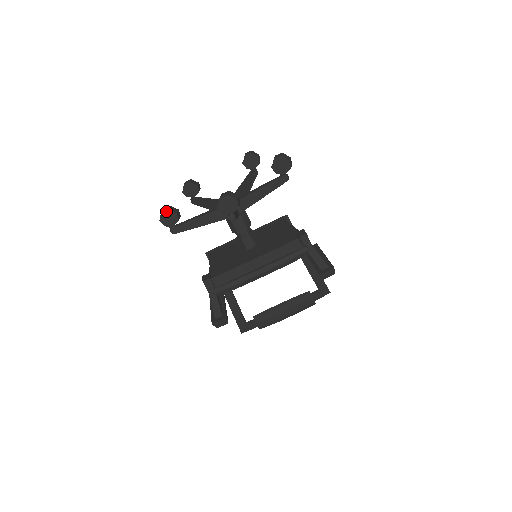
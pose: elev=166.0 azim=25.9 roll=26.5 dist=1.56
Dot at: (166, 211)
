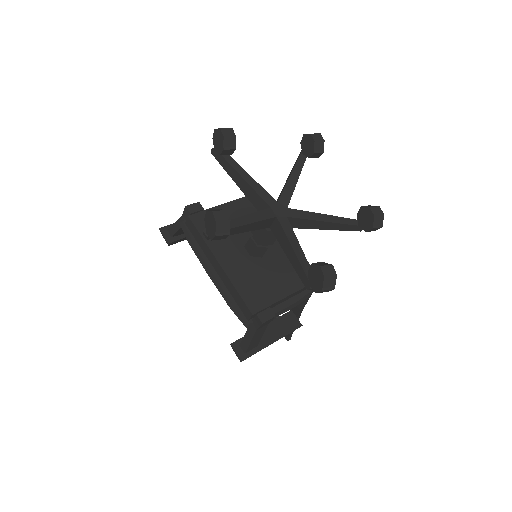
Dot at: (222, 134)
